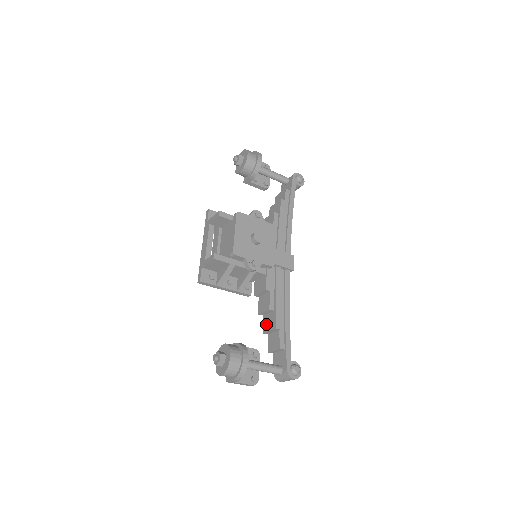
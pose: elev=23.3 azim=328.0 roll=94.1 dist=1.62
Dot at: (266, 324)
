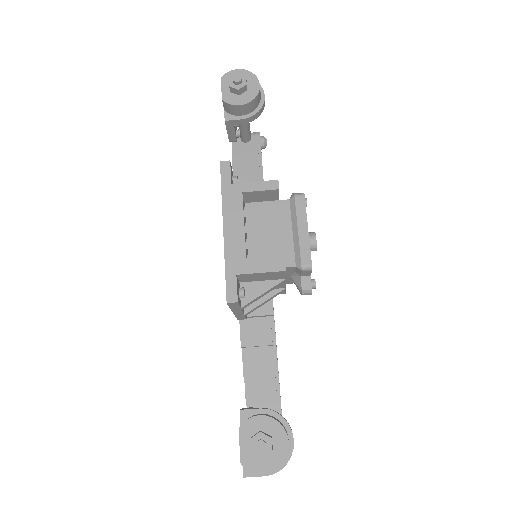
Dot at: (253, 363)
